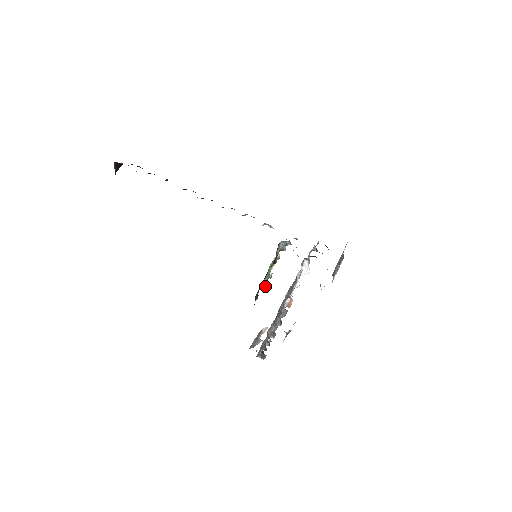
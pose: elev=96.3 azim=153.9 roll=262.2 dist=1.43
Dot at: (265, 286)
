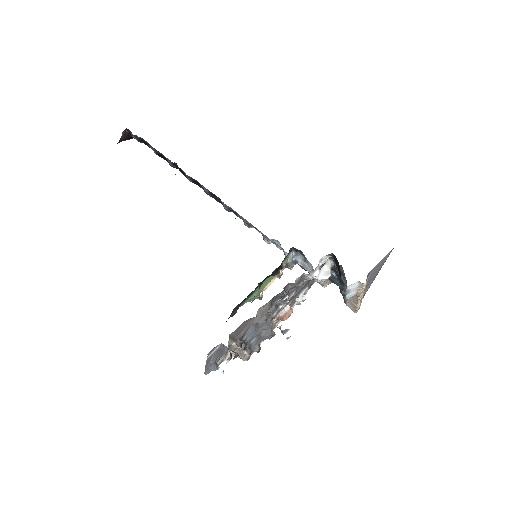
Dot at: occluded
